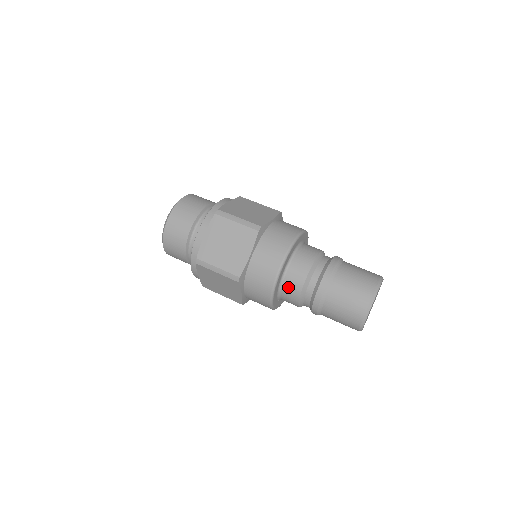
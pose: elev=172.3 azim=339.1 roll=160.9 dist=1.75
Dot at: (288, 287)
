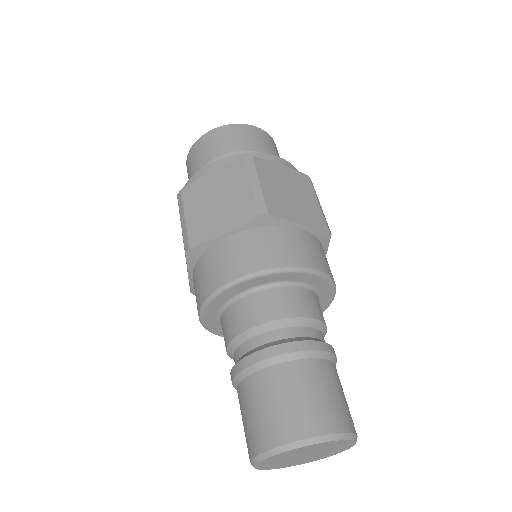
Dot at: (278, 297)
